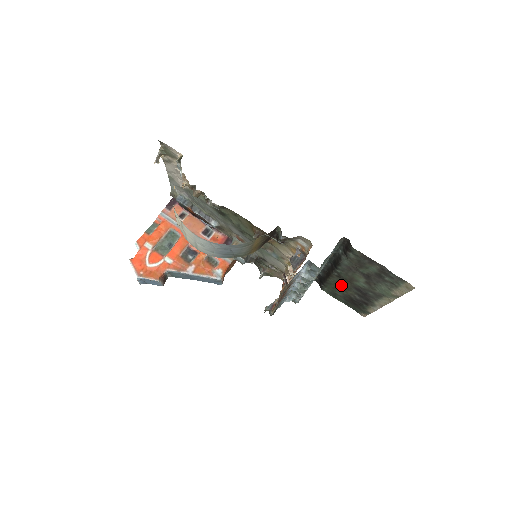
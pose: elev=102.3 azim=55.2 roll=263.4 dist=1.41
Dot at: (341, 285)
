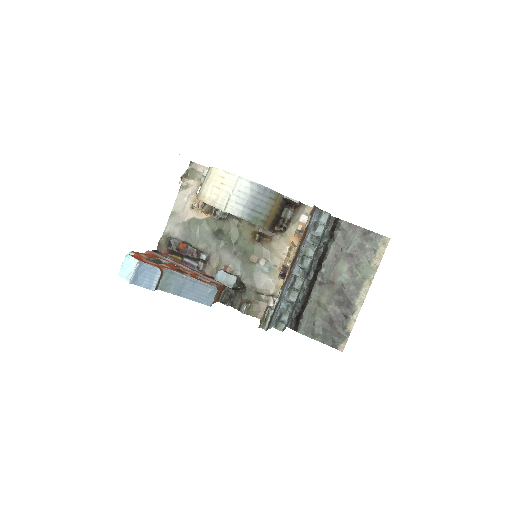
Dot at: (322, 300)
